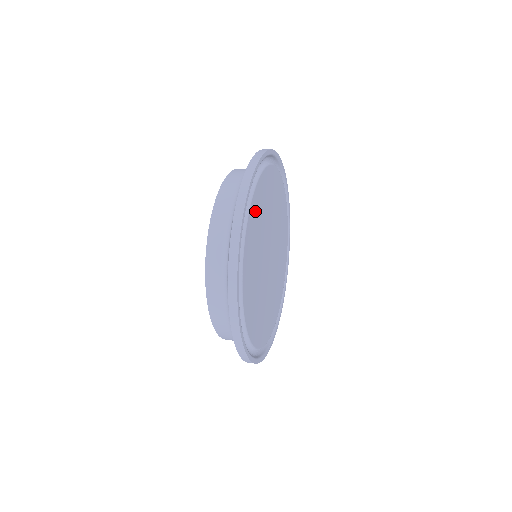
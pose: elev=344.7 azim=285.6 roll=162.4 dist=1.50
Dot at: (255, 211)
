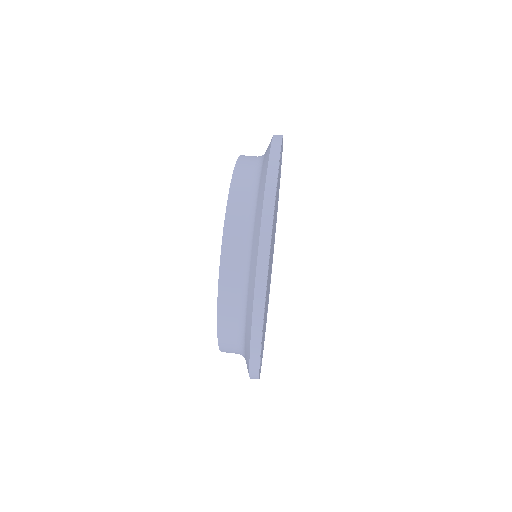
Dot at: occluded
